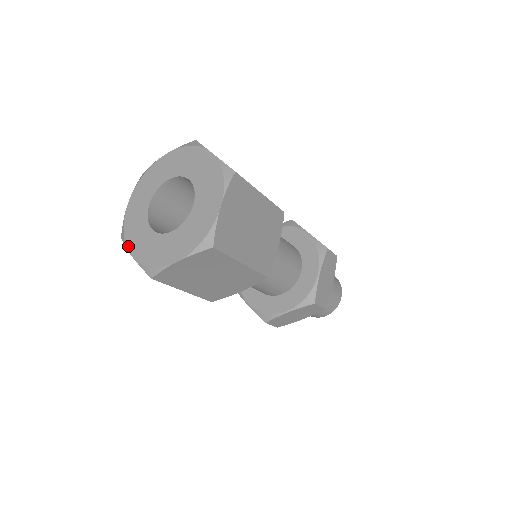
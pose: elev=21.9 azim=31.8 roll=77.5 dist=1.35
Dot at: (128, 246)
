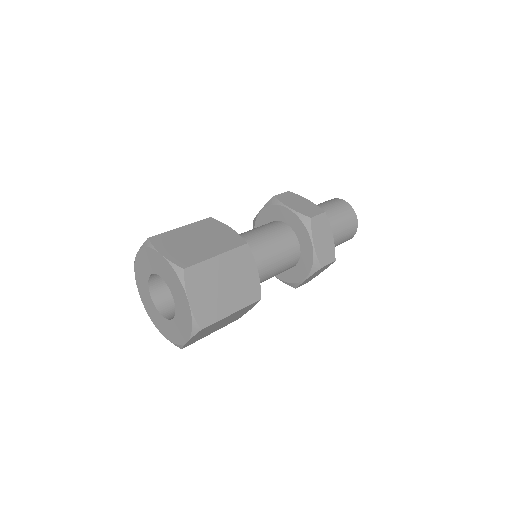
Dot at: (156, 327)
